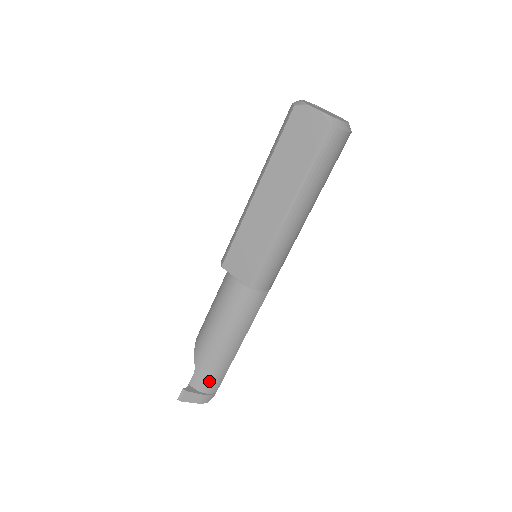
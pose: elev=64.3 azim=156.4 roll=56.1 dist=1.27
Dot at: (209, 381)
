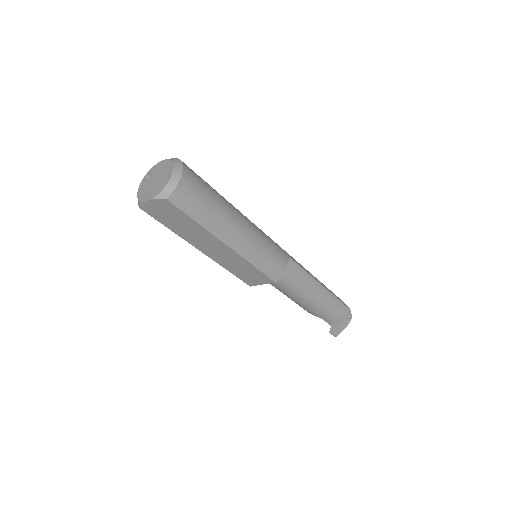
Dot at: (336, 314)
